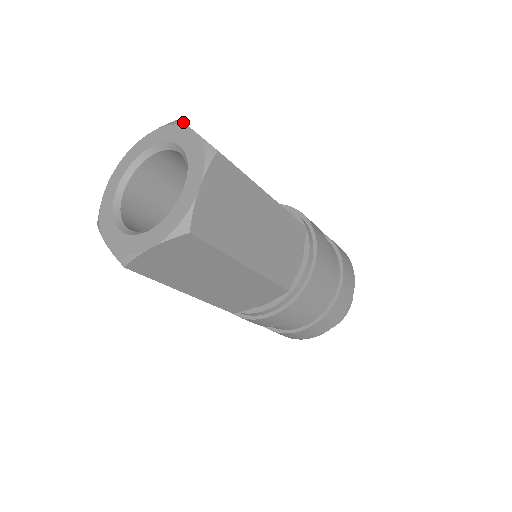
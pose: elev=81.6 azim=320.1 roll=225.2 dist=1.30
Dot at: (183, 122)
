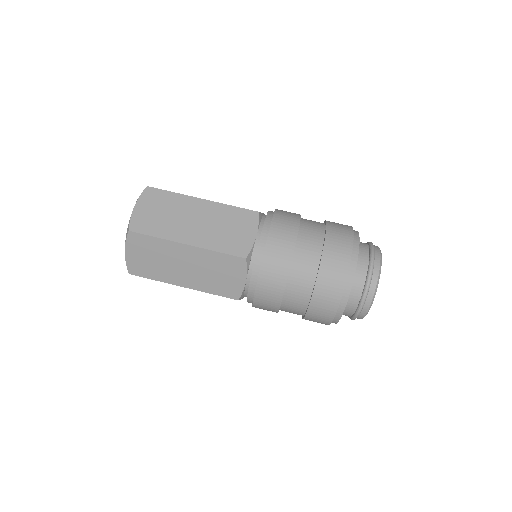
Dot at: occluded
